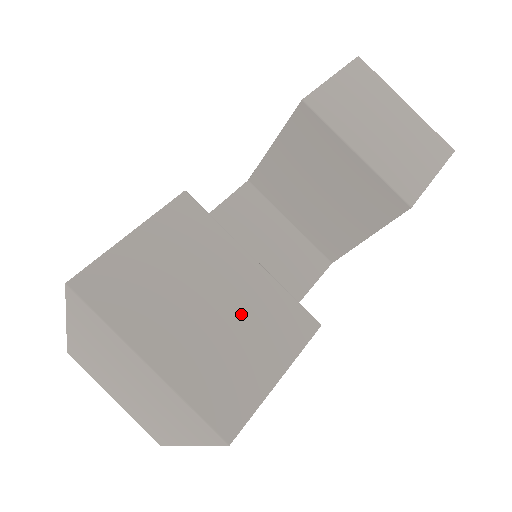
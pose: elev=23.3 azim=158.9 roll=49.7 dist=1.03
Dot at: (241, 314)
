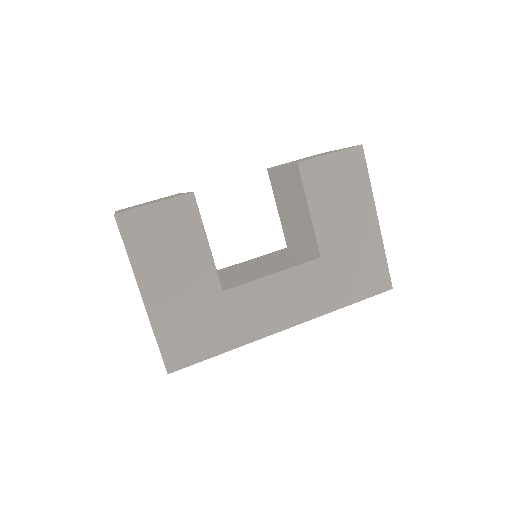
Dot at: occluded
